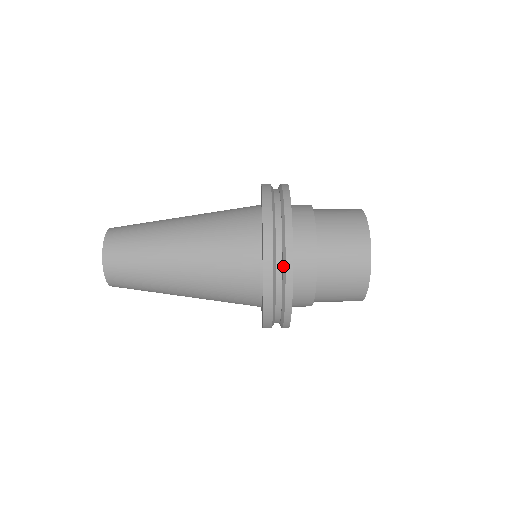
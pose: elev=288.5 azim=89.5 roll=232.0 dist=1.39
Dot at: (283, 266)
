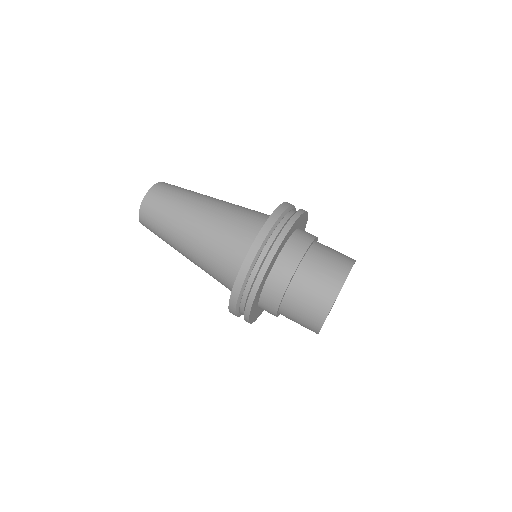
Dot at: (257, 273)
